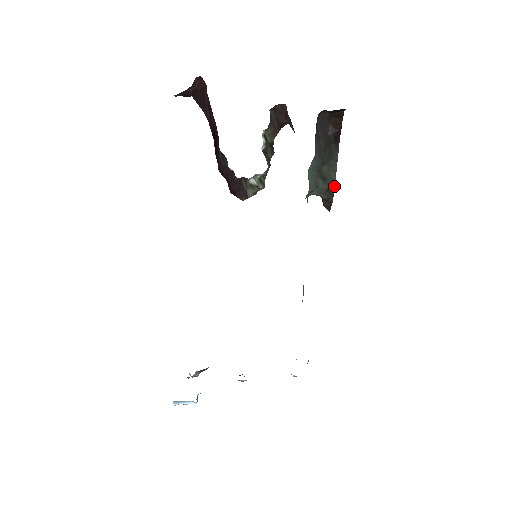
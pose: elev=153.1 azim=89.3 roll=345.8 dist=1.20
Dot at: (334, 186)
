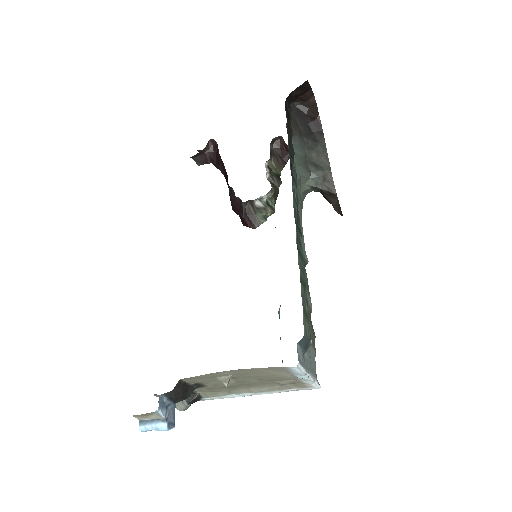
Dot at: (331, 174)
